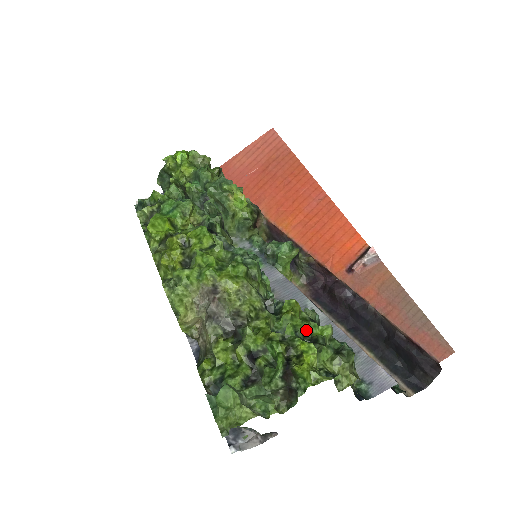
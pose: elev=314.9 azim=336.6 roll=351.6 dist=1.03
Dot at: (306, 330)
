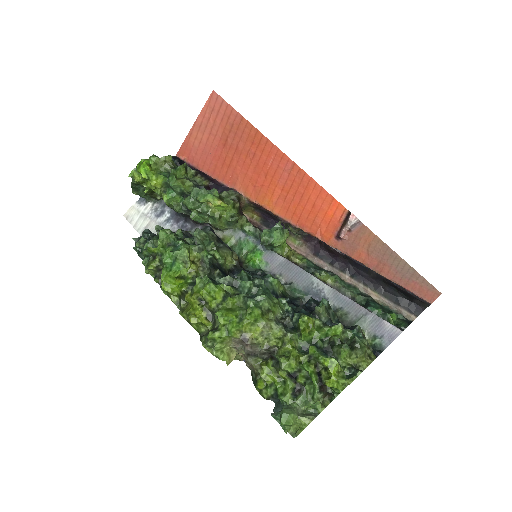
Dot at: (323, 336)
